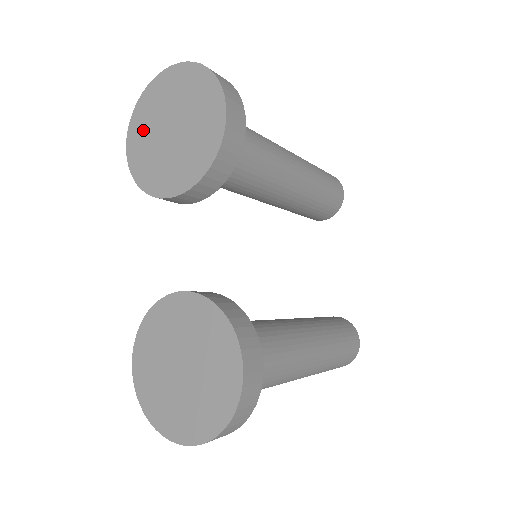
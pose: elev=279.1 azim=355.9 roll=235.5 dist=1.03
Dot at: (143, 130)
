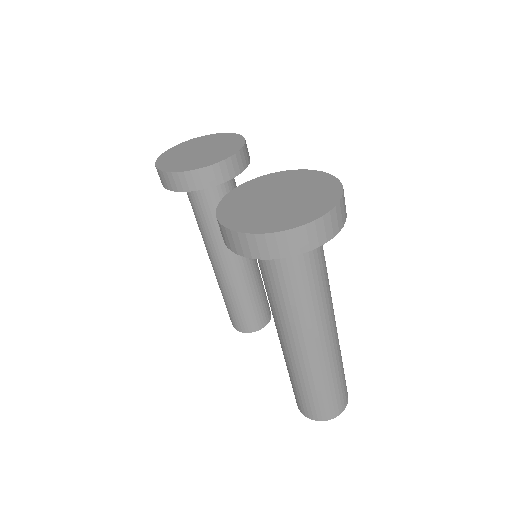
Dot at: (172, 159)
